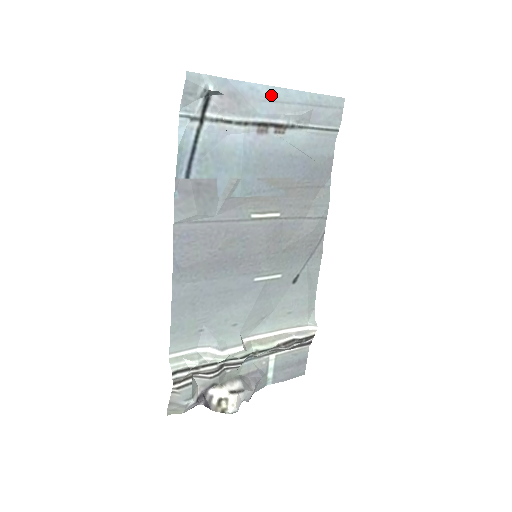
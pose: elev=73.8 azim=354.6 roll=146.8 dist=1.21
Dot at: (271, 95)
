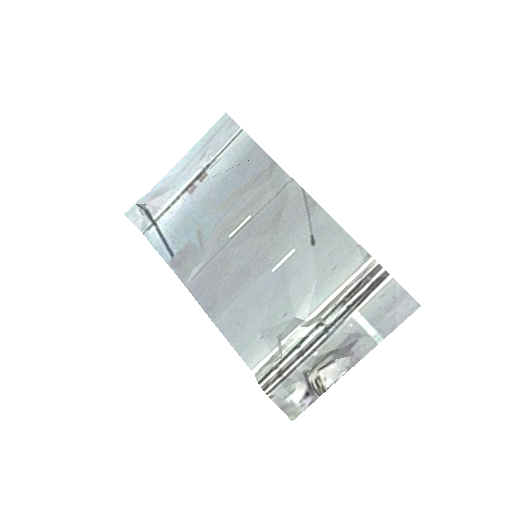
Dot at: (178, 170)
